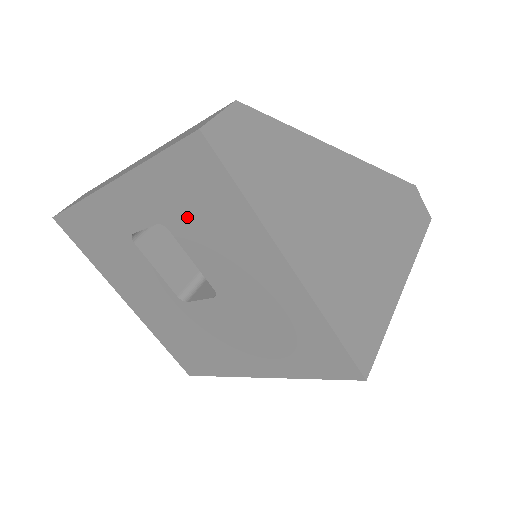
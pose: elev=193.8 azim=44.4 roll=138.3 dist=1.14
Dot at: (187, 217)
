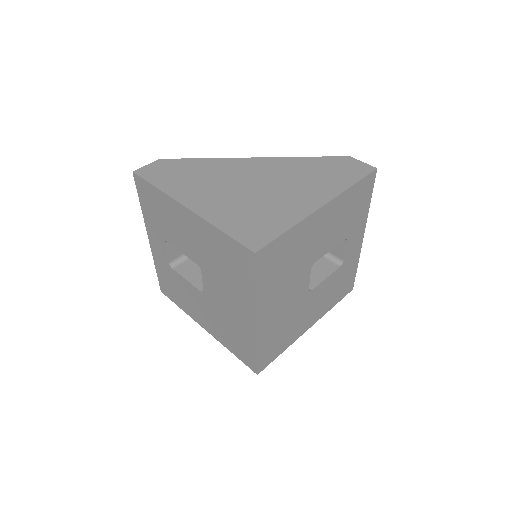
Dot at: (162, 224)
